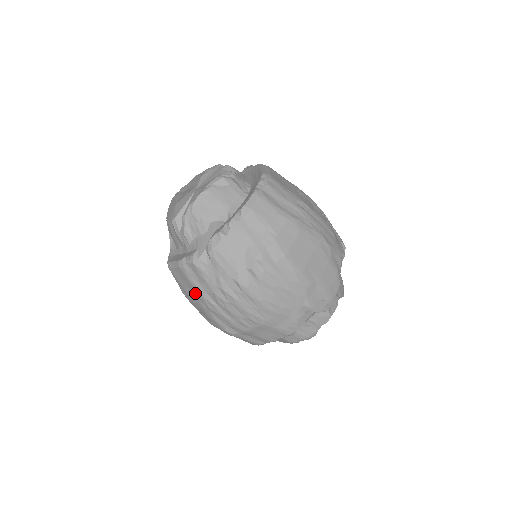
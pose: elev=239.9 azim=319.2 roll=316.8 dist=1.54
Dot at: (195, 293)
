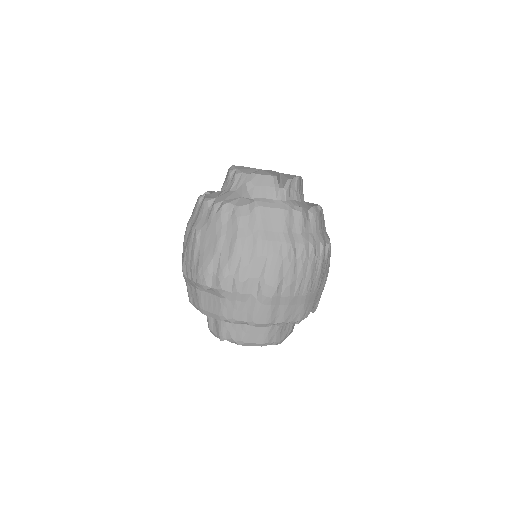
Dot at: (281, 238)
